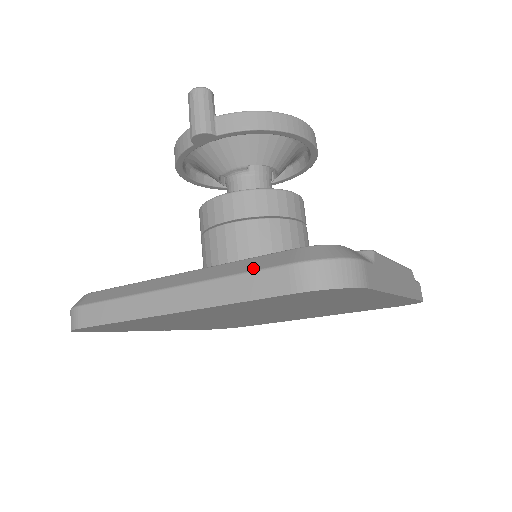
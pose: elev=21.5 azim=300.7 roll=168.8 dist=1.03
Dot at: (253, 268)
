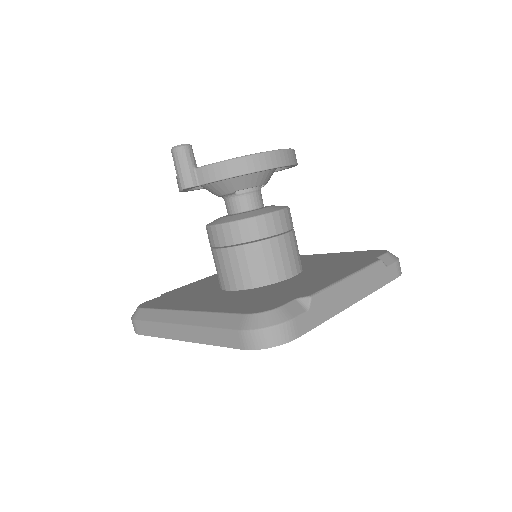
Dot at: (221, 326)
